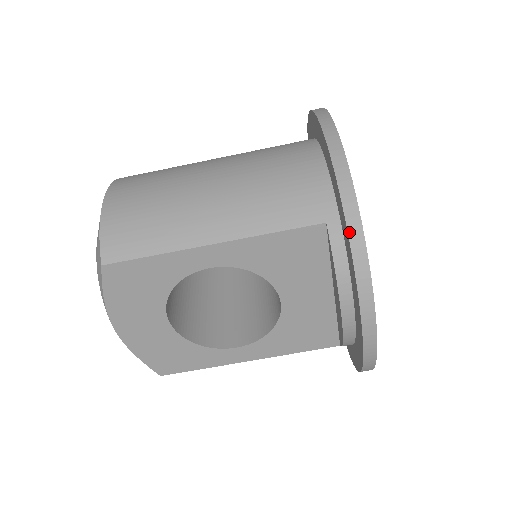
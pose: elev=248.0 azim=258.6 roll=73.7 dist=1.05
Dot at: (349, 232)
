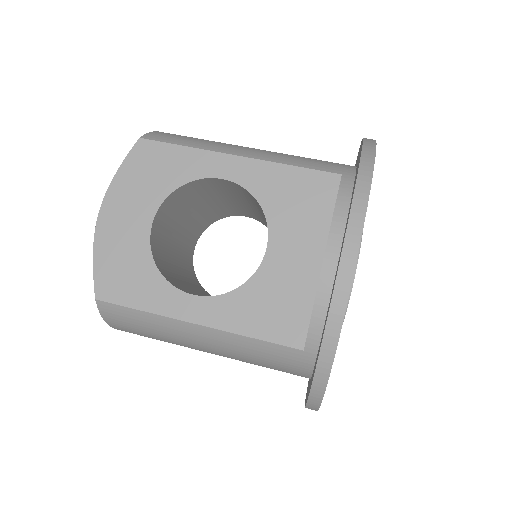
Dot at: (362, 156)
